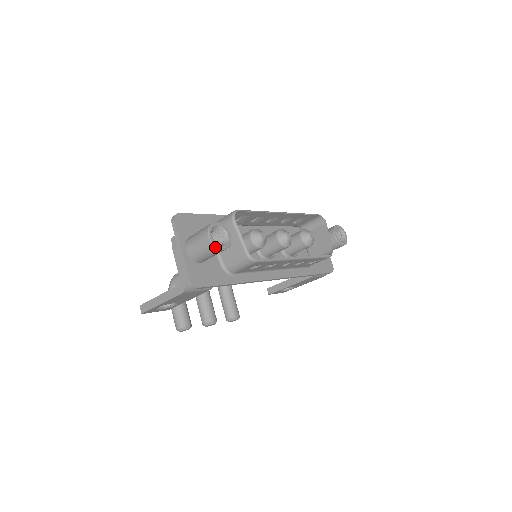
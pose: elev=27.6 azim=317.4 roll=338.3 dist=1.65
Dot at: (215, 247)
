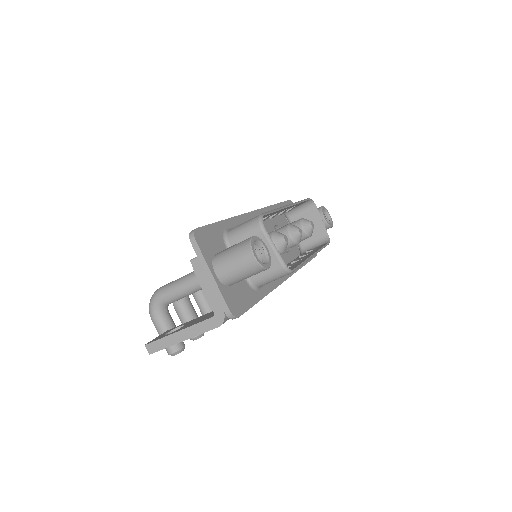
Dot at: (261, 268)
